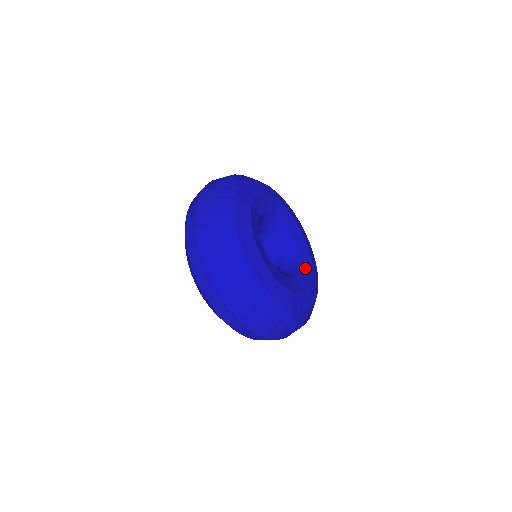
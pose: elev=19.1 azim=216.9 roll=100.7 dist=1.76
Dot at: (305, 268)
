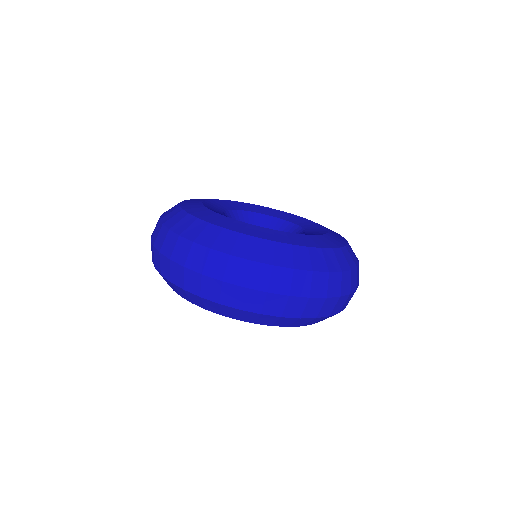
Dot at: (314, 231)
